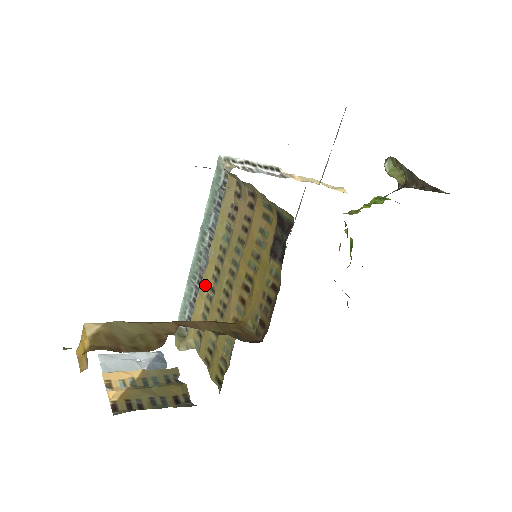
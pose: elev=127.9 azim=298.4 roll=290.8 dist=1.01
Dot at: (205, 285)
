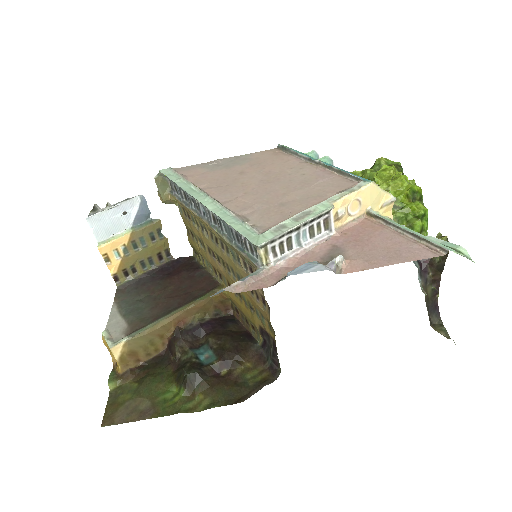
Dot at: (200, 220)
